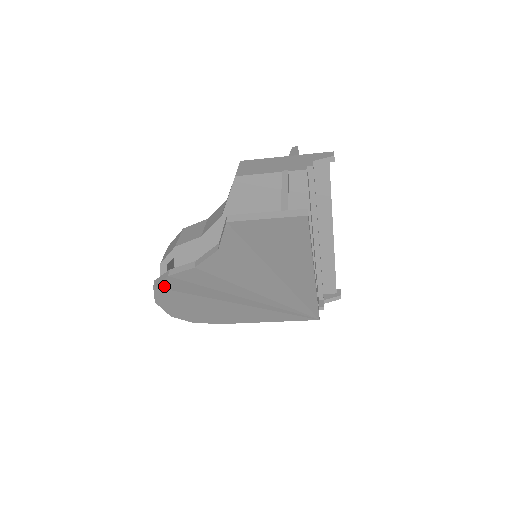
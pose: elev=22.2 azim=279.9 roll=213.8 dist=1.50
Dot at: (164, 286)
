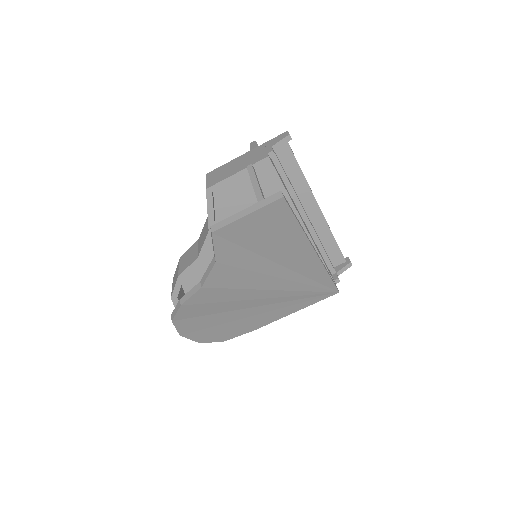
Dot at: (181, 317)
